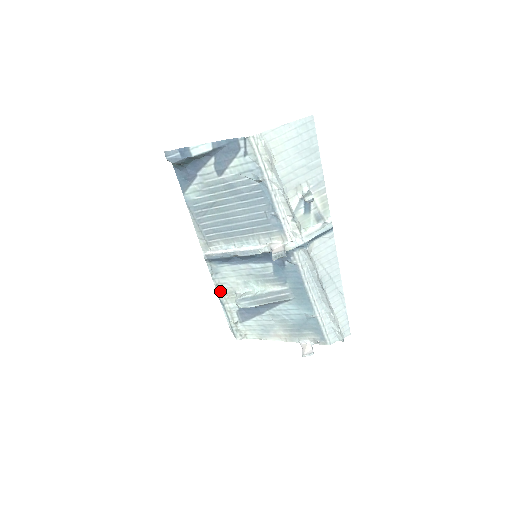
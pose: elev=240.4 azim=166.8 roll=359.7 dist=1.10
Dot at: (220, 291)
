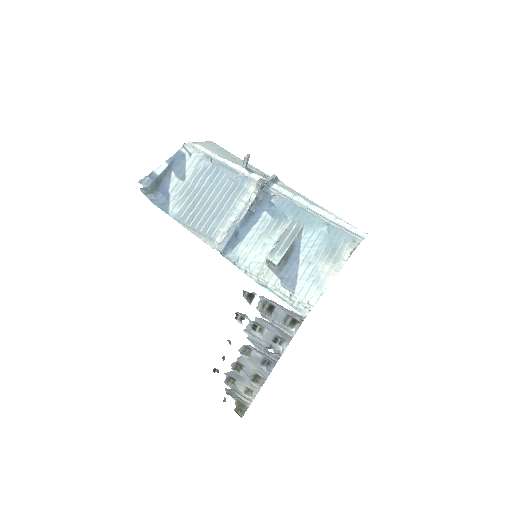
Dot at: (253, 275)
